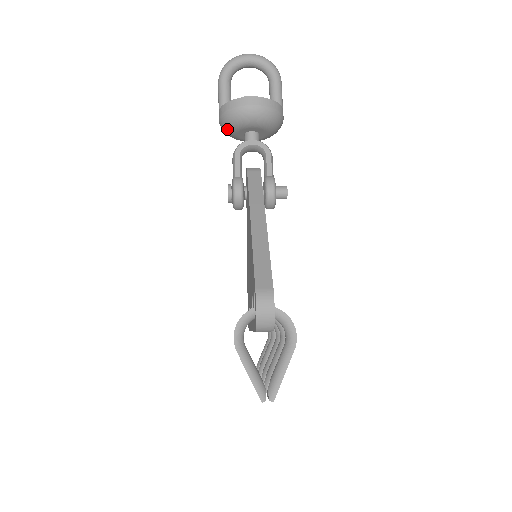
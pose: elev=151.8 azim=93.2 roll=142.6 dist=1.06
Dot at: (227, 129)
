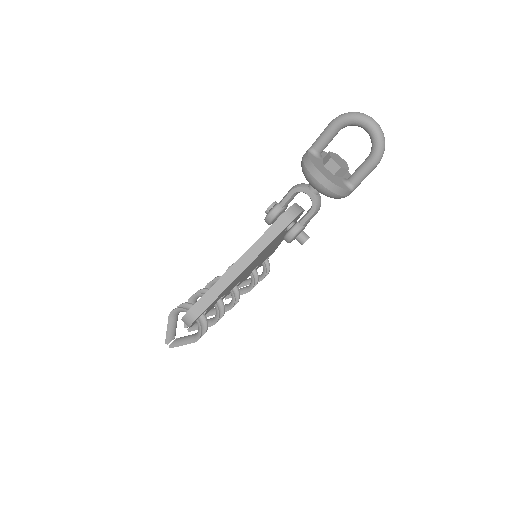
Dot at: occluded
